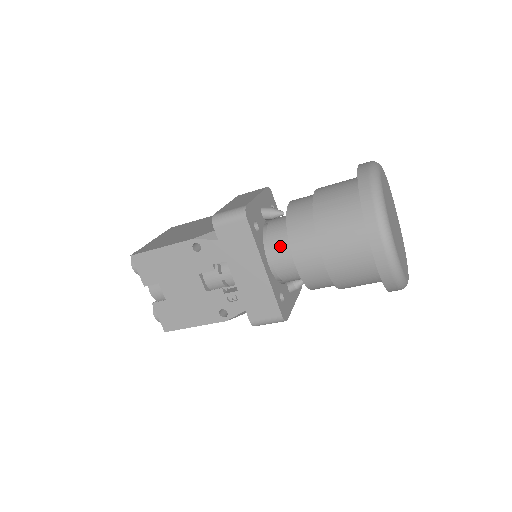
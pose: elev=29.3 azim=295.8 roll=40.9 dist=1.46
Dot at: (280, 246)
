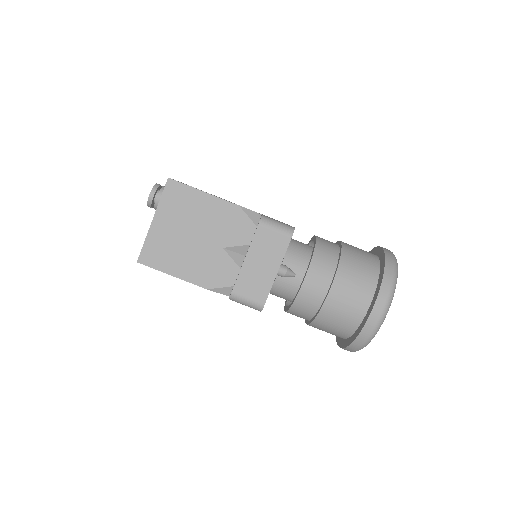
Dot at: occluded
